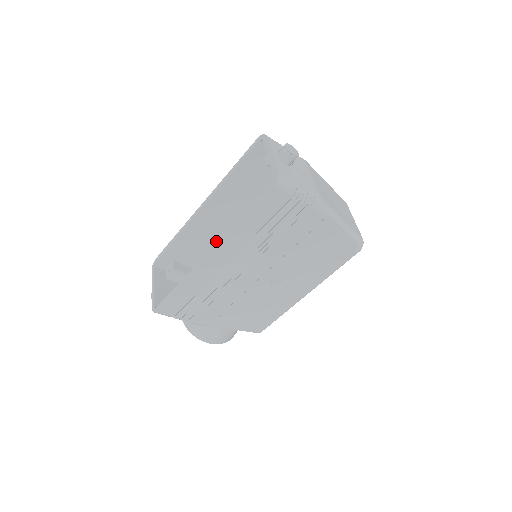
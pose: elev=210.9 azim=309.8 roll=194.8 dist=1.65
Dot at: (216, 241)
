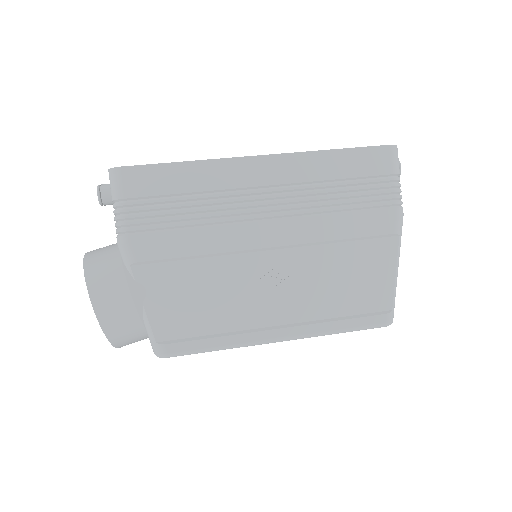
Dot at: occluded
